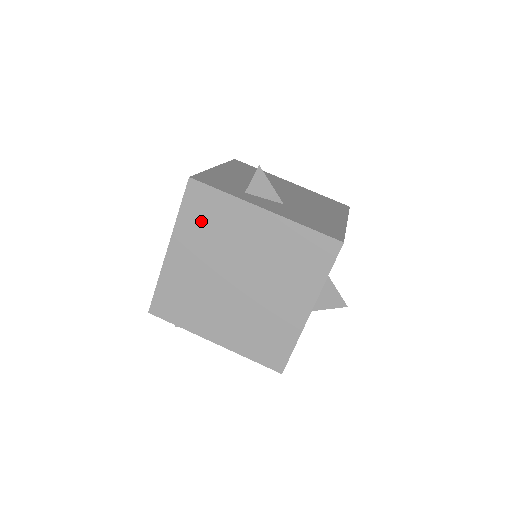
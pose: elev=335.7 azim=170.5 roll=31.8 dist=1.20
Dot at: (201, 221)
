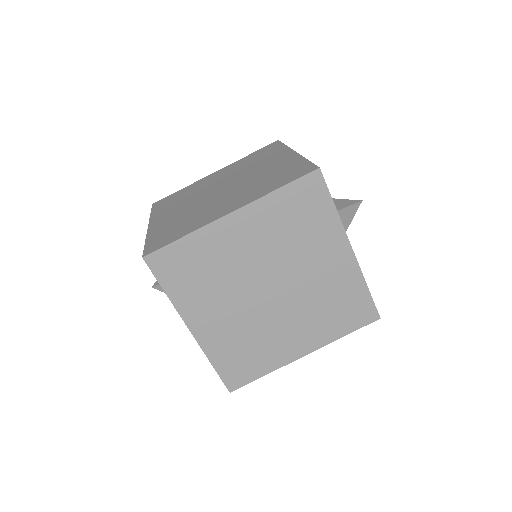
Dot at: (291, 214)
